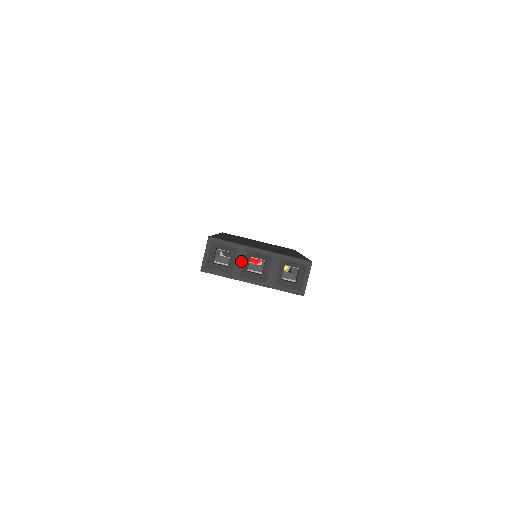
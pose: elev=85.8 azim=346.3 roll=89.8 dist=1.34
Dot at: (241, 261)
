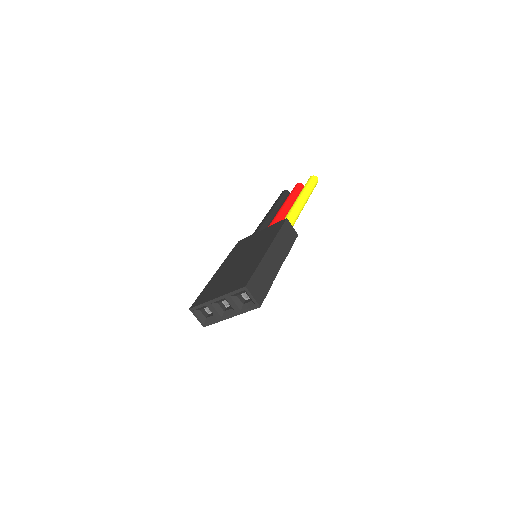
Dot at: (214, 310)
